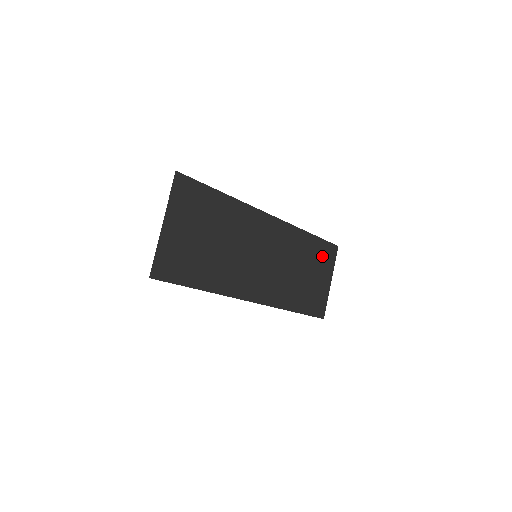
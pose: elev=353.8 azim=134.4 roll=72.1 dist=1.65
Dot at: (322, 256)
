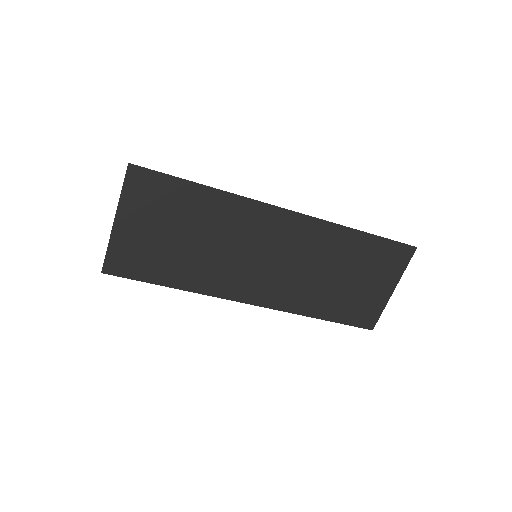
Dot at: (380, 259)
